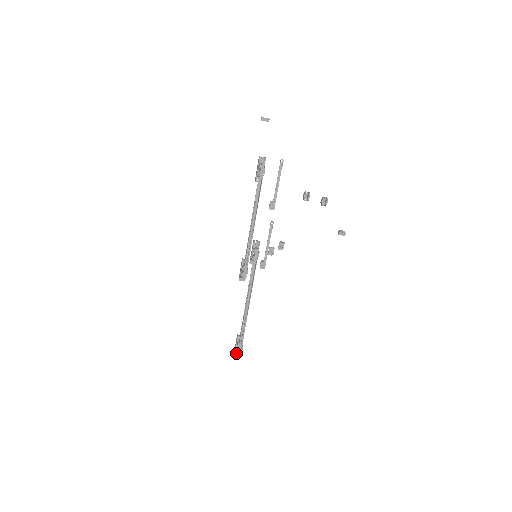
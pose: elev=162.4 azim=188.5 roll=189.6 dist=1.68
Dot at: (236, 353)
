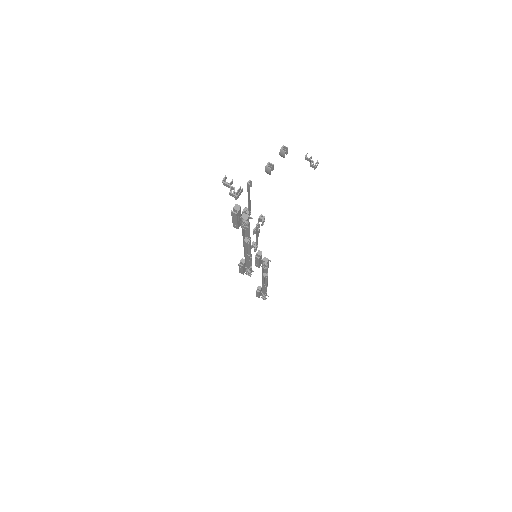
Dot at: occluded
